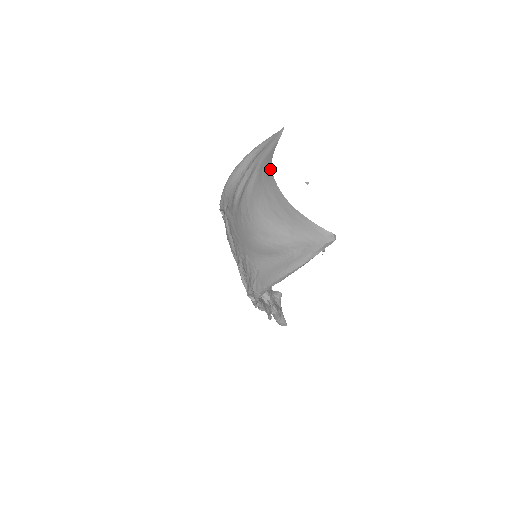
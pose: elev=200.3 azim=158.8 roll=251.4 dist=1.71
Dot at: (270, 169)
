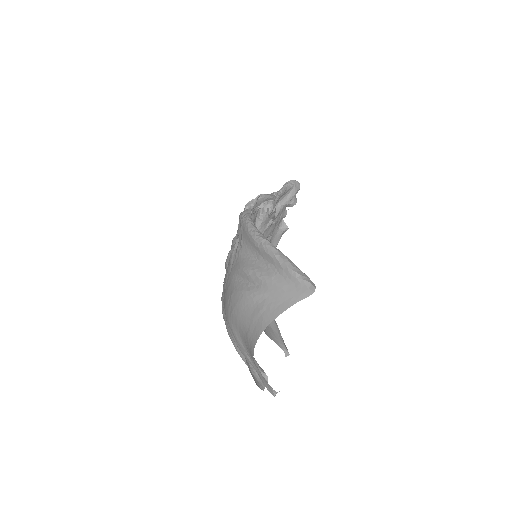
Dot at: (260, 331)
